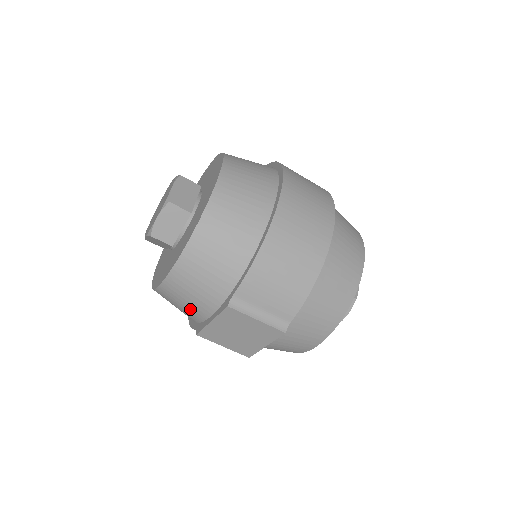
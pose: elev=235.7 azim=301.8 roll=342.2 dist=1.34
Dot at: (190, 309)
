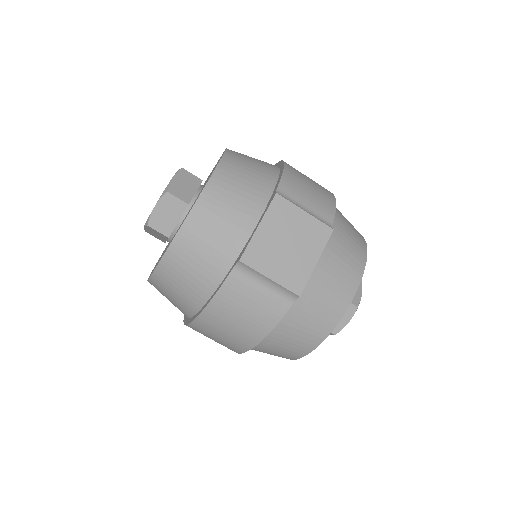
Dot at: (227, 234)
